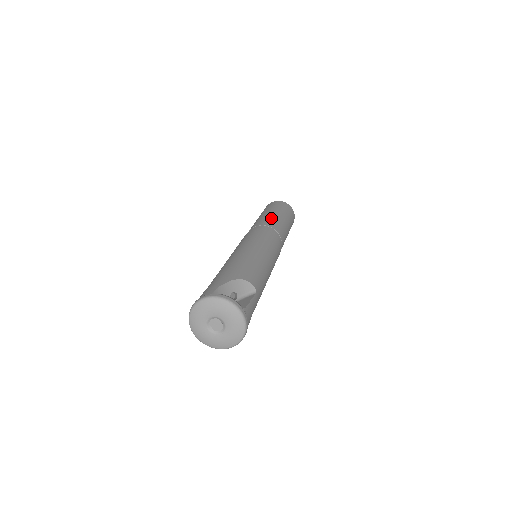
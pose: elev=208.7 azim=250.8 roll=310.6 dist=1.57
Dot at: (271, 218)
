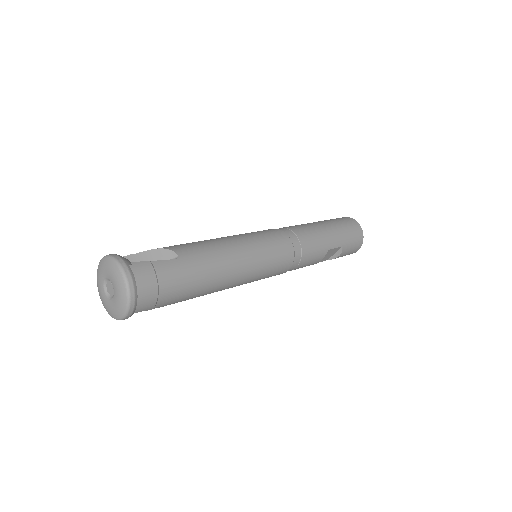
Dot at: occluded
